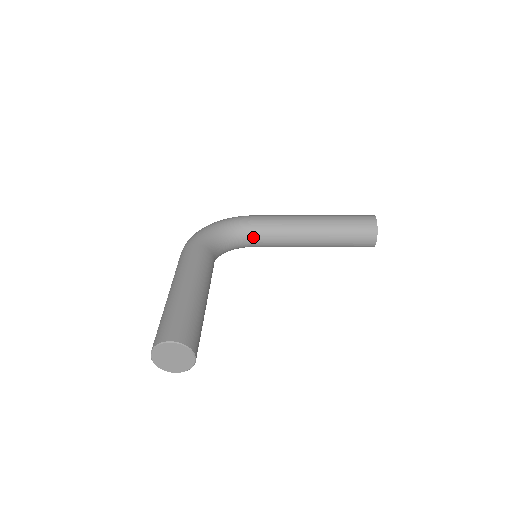
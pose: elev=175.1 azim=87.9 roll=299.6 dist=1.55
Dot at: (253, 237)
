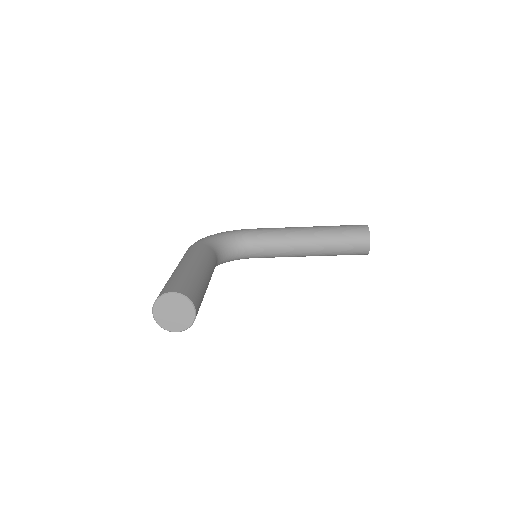
Dot at: (253, 245)
